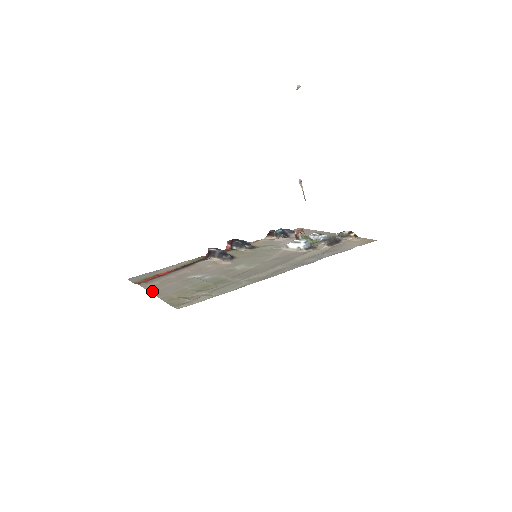
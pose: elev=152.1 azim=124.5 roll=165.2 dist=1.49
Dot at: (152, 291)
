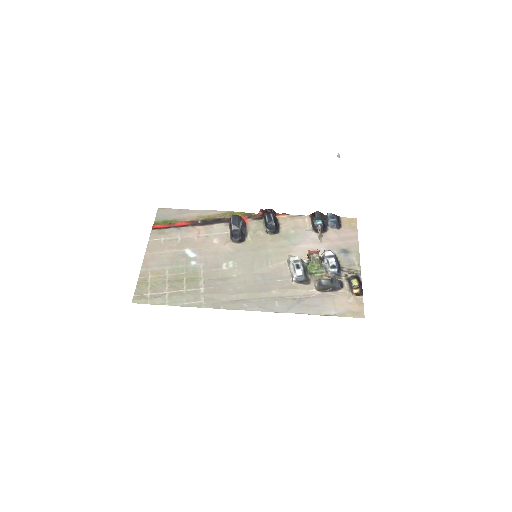
Dot at: (147, 254)
